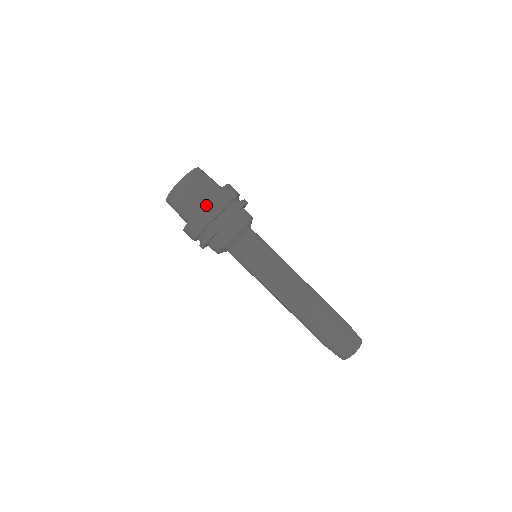
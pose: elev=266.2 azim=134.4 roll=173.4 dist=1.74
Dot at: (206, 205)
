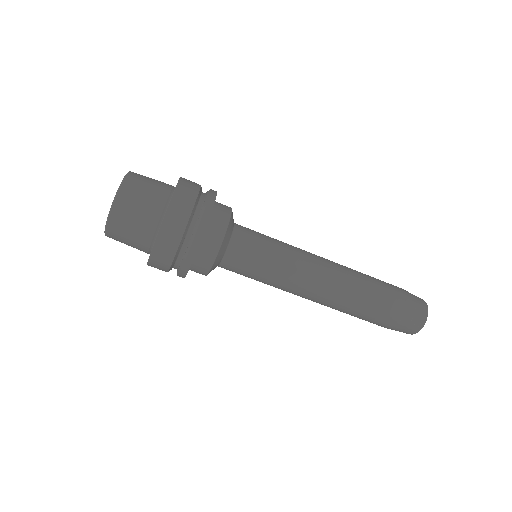
Dot at: (161, 233)
